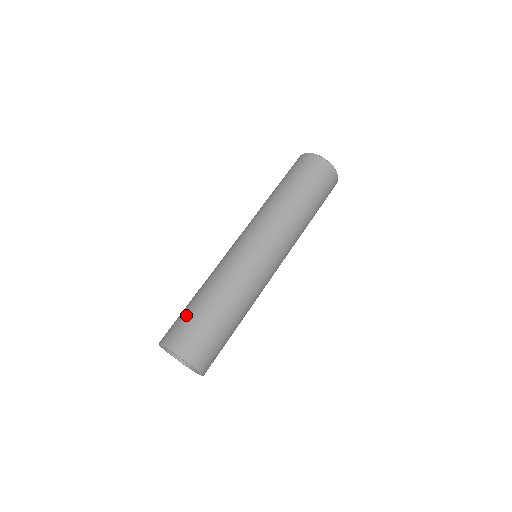
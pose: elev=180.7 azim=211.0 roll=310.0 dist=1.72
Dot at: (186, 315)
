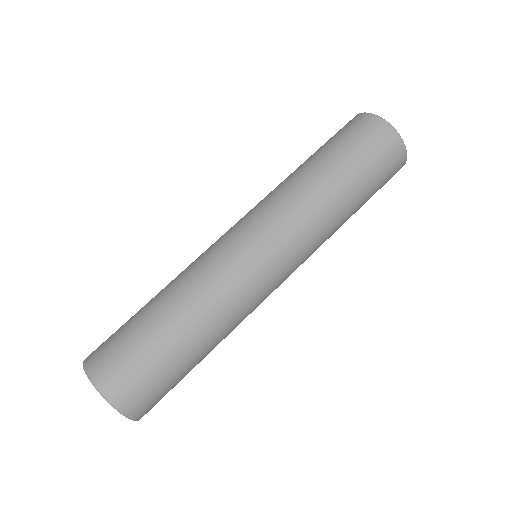
Dot at: (125, 326)
